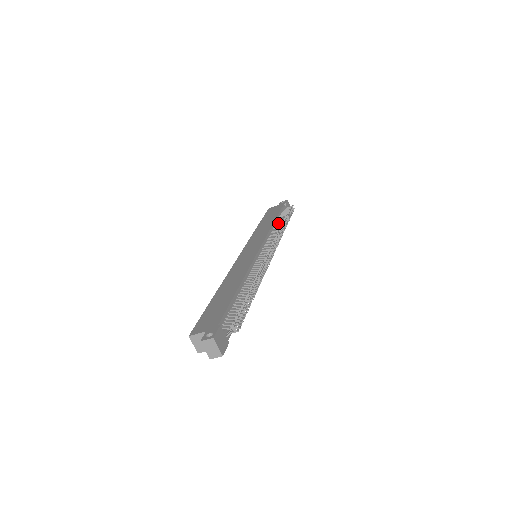
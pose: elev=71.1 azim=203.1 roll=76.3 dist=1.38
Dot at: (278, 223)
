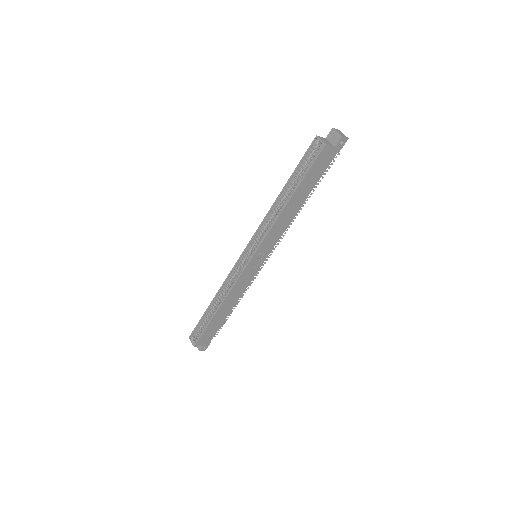
Dot at: occluded
